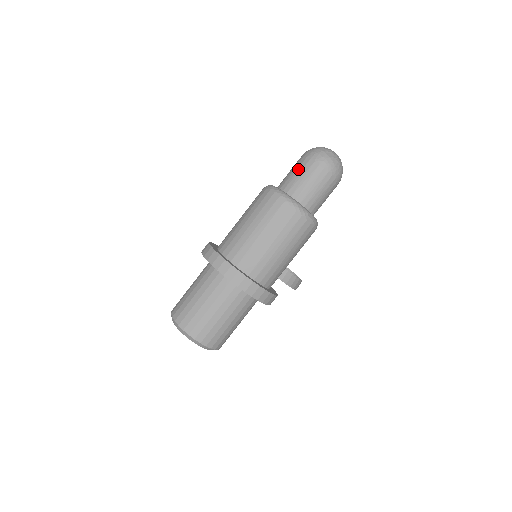
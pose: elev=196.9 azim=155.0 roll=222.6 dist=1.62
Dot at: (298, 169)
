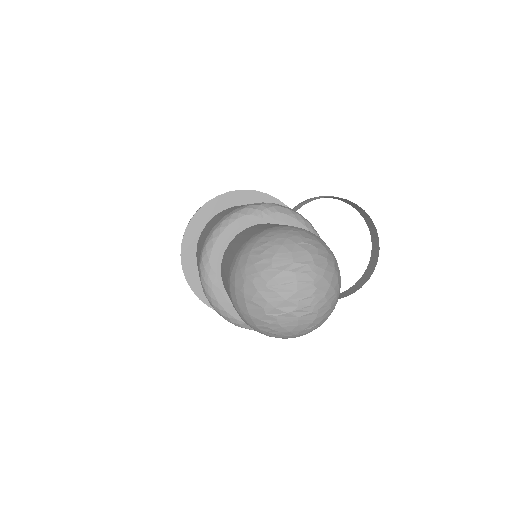
Dot at: (225, 266)
